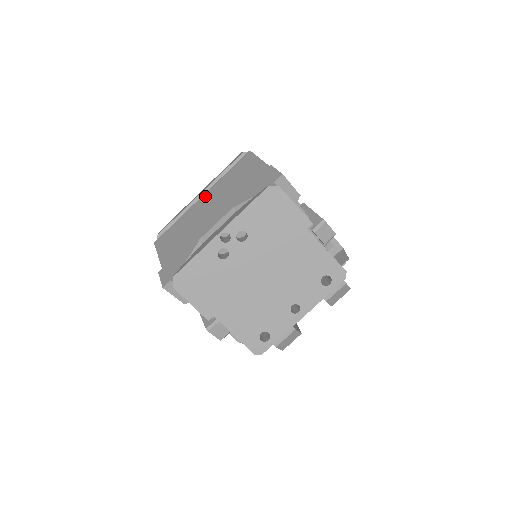
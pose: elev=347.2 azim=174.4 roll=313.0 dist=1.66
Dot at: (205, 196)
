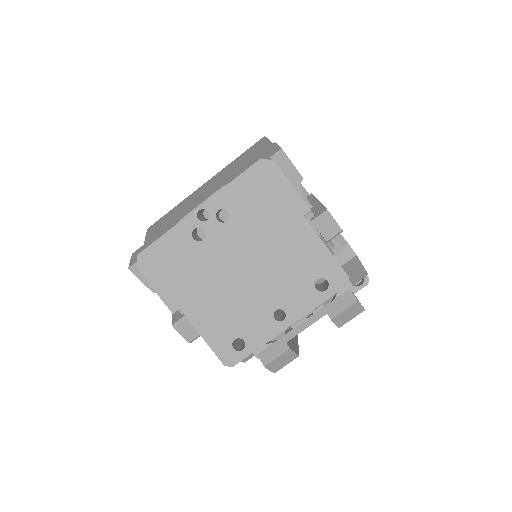
Dot at: (208, 182)
